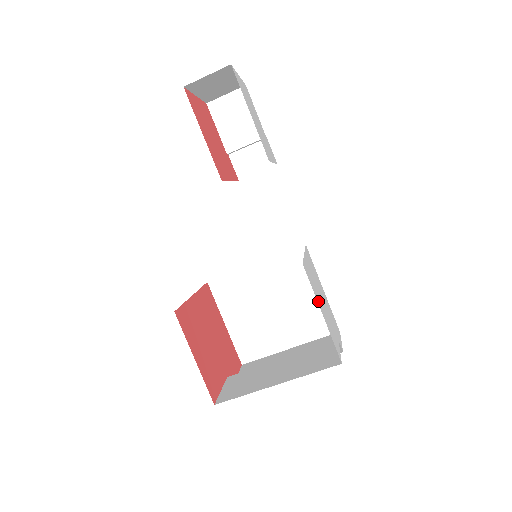
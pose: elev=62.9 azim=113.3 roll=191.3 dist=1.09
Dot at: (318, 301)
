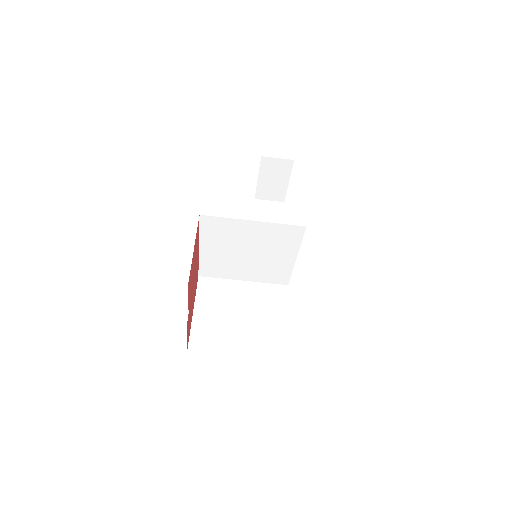
Dot at: occluded
